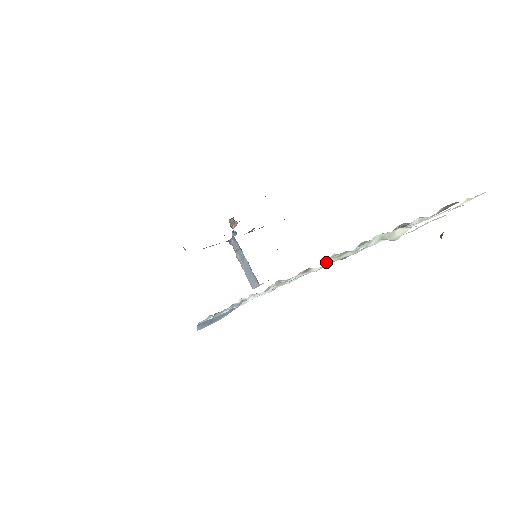
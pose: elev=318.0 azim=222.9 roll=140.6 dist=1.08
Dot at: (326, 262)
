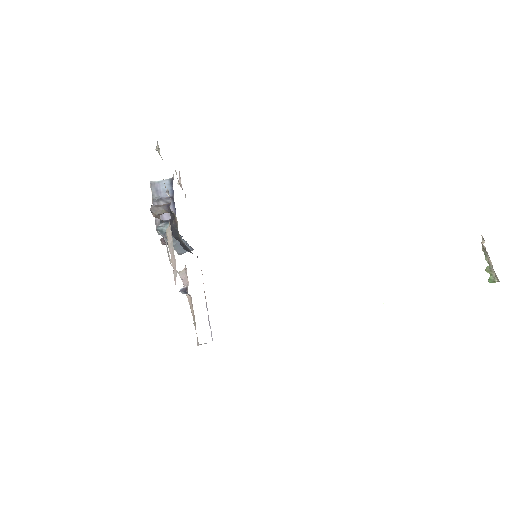
Dot at: occluded
